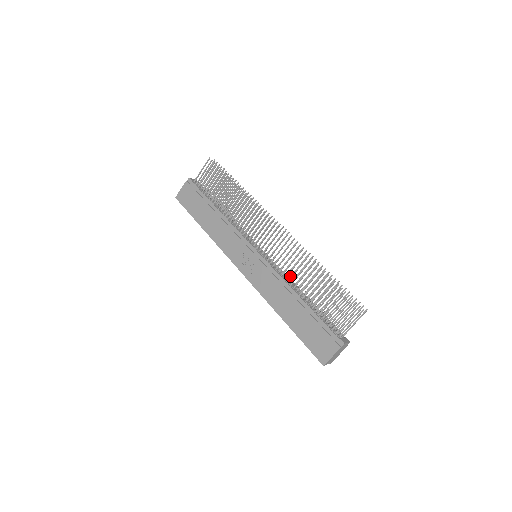
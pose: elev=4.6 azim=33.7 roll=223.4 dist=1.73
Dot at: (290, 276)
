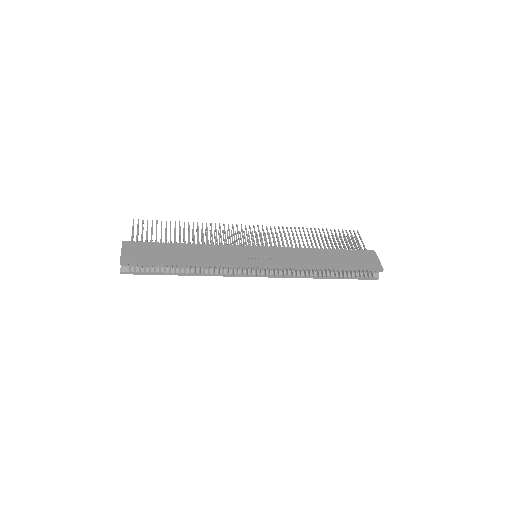
Dot at: occluded
